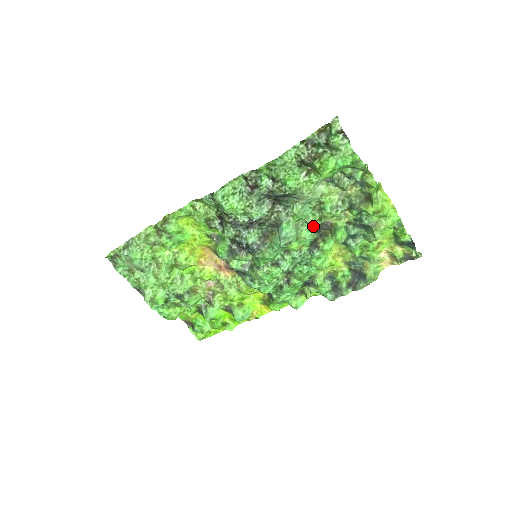
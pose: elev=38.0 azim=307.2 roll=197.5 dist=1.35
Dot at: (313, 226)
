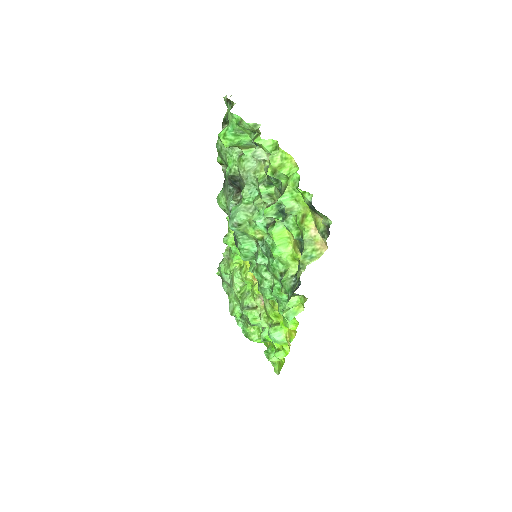
Dot at: (263, 209)
